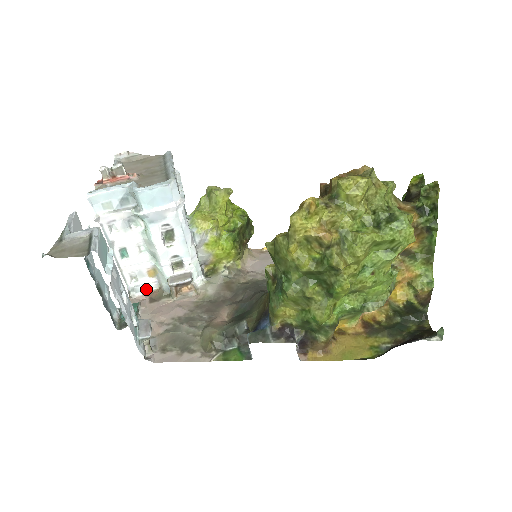
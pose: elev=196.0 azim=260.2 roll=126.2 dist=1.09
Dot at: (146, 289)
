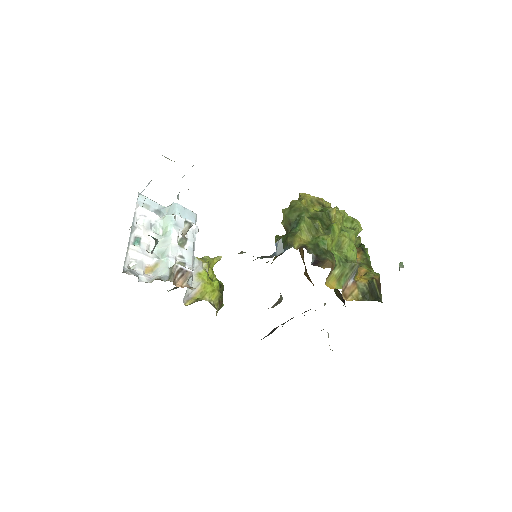
Dot at: (138, 279)
